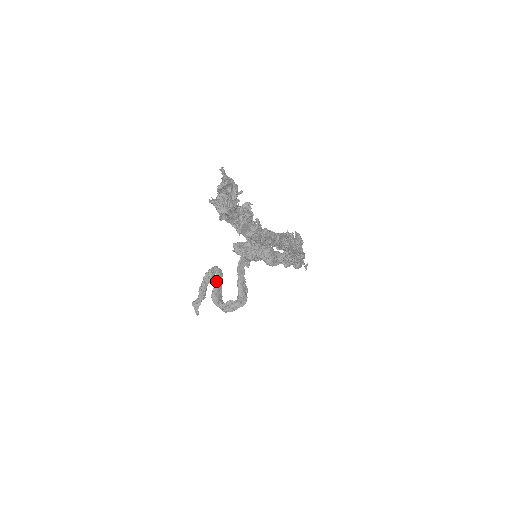
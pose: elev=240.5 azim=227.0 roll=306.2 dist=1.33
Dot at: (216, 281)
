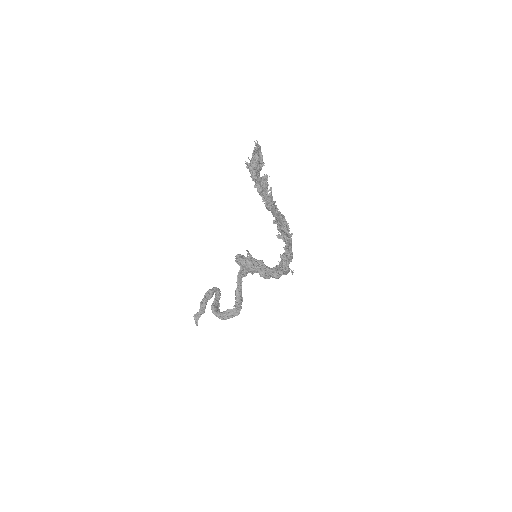
Dot at: (216, 296)
